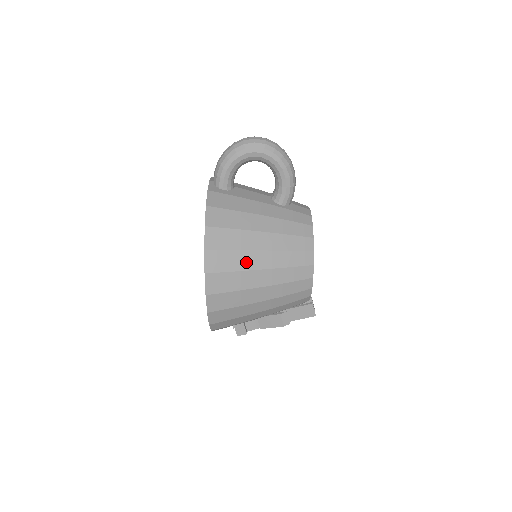
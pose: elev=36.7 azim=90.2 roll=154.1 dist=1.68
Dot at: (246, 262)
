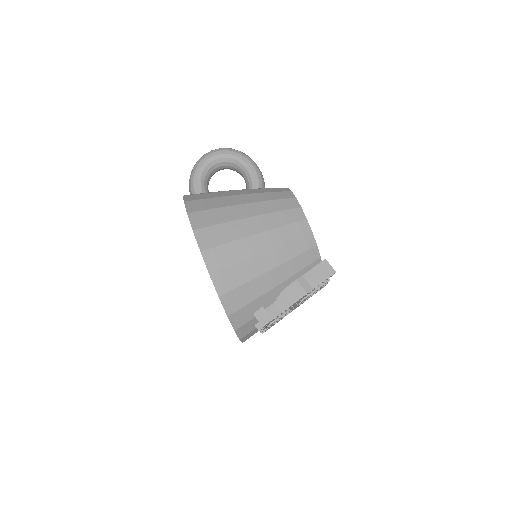
Dot at: (231, 215)
